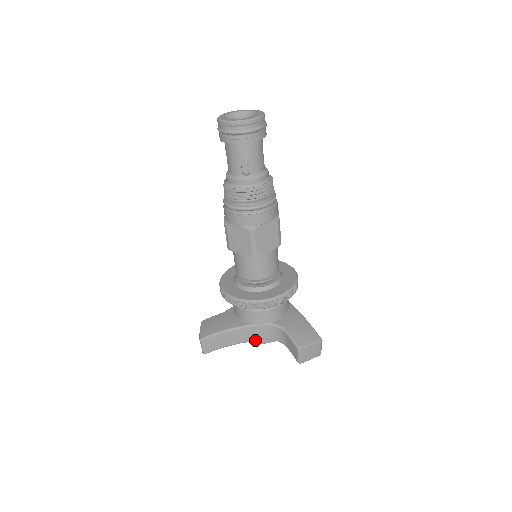
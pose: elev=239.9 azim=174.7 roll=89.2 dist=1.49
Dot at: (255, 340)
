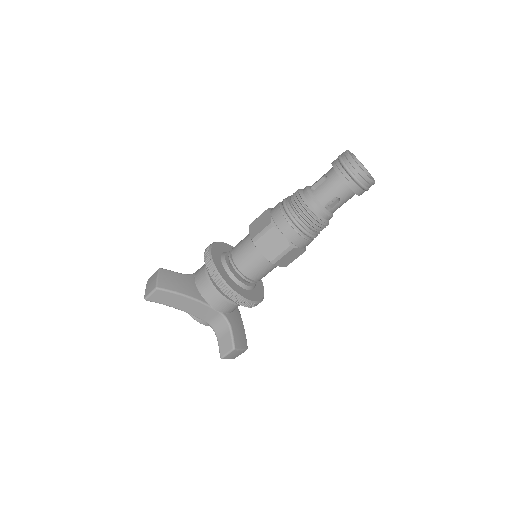
Dot at: (197, 316)
